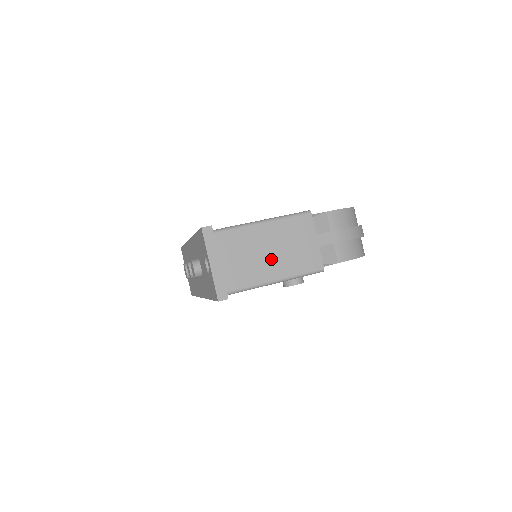
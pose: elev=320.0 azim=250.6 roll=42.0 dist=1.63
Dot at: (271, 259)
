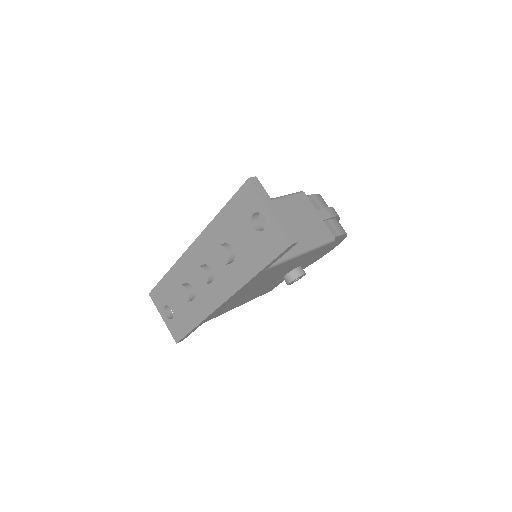
Dot at: (293, 231)
